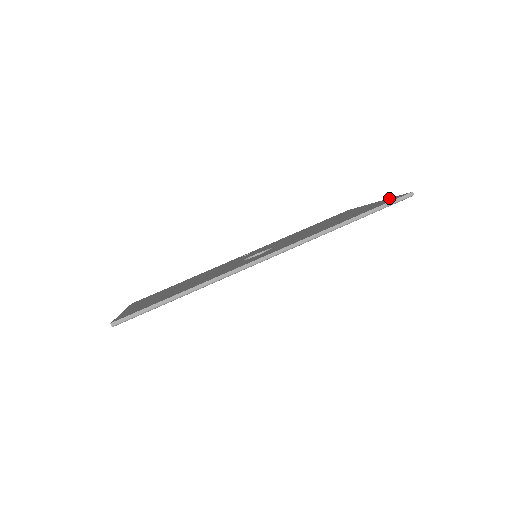
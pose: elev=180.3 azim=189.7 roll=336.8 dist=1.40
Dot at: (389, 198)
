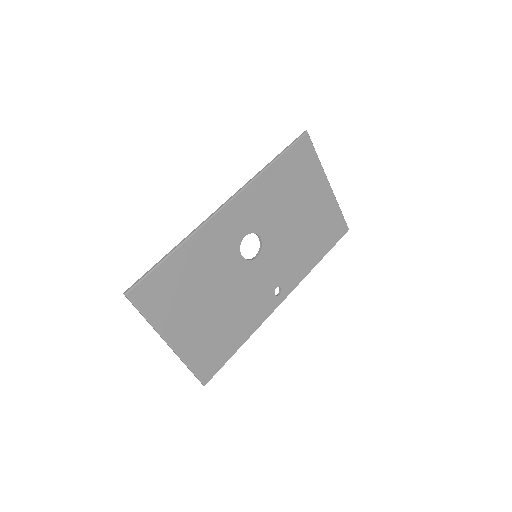
Dot at: (317, 161)
